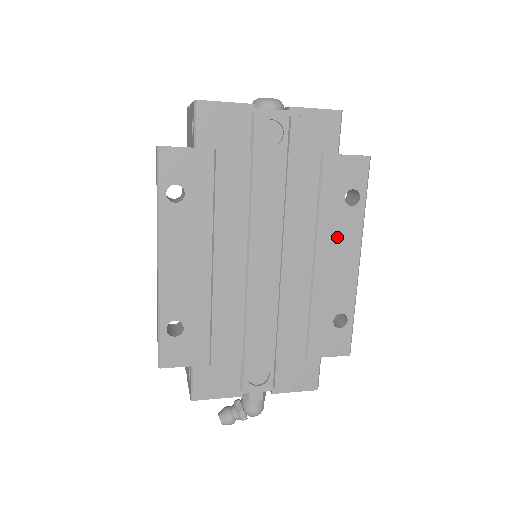
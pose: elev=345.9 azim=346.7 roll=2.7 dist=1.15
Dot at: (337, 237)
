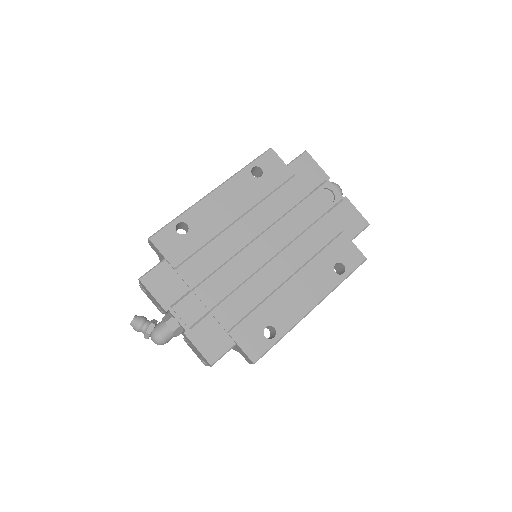
Dot at: (313, 280)
